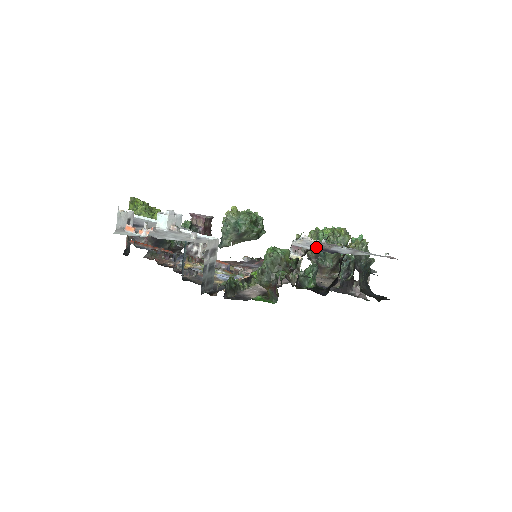
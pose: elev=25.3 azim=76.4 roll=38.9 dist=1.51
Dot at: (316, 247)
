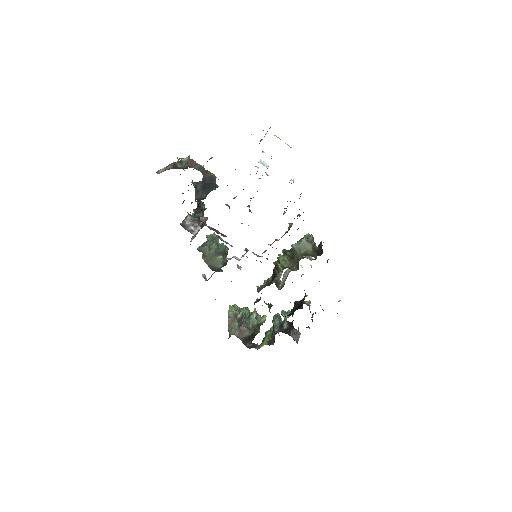
Dot at: occluded
